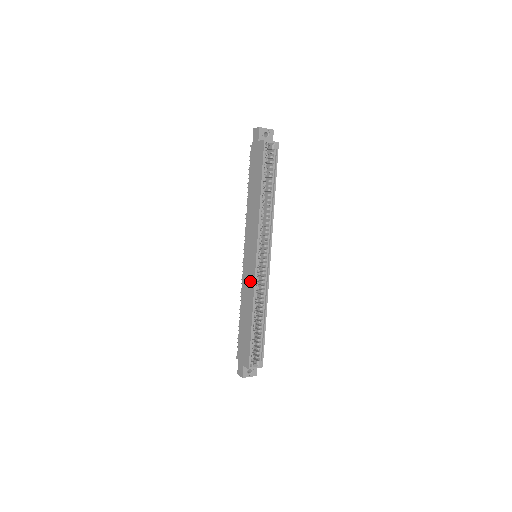
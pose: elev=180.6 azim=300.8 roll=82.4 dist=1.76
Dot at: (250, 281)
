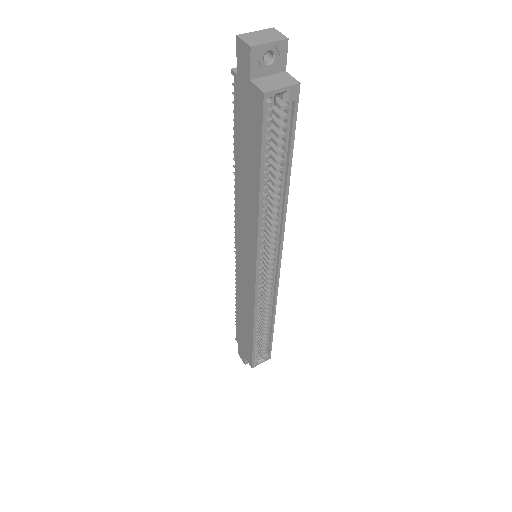
Dot at: (248, 292)
